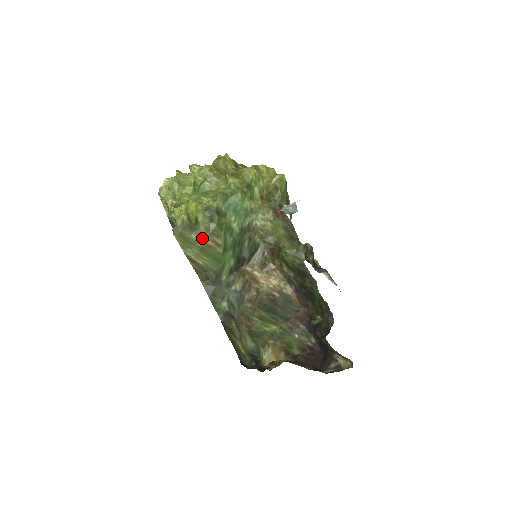
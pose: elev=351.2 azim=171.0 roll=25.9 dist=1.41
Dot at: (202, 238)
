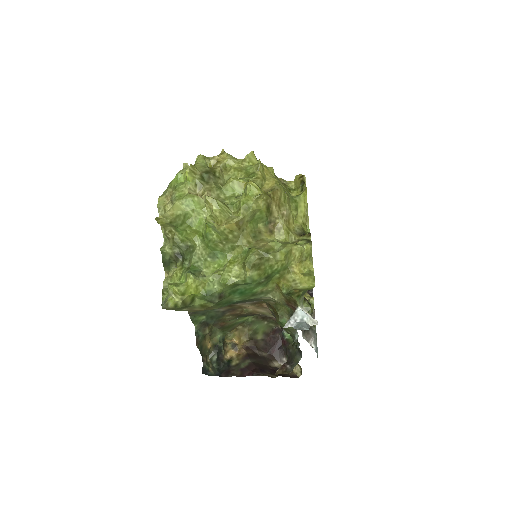
Dot at: (194, 310)
